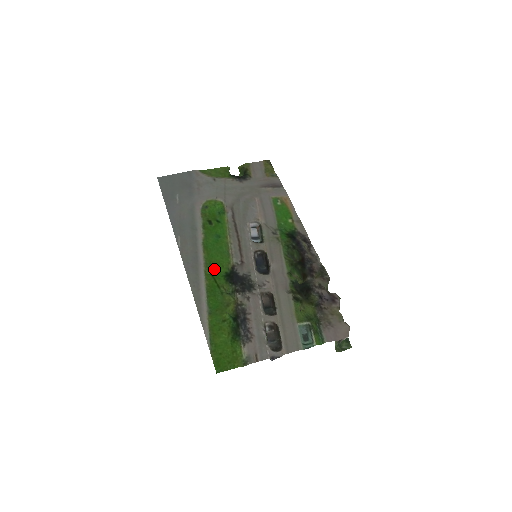
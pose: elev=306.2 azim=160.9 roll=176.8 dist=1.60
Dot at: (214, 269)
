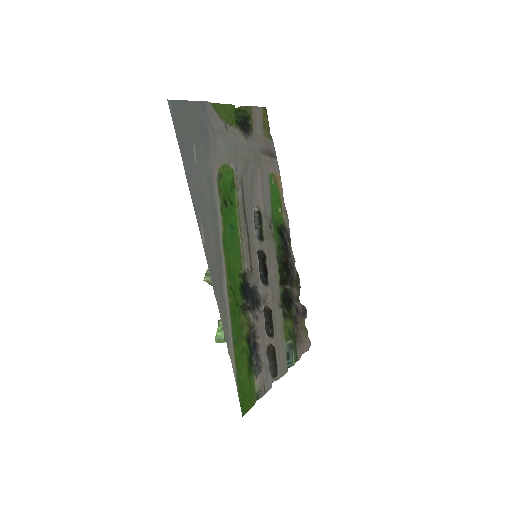
Dot at: (232, 279)
